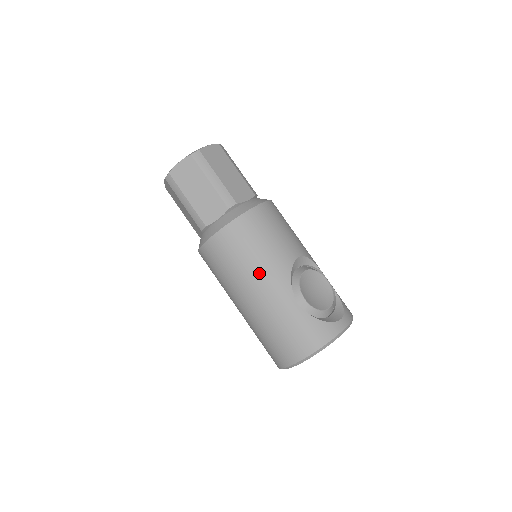
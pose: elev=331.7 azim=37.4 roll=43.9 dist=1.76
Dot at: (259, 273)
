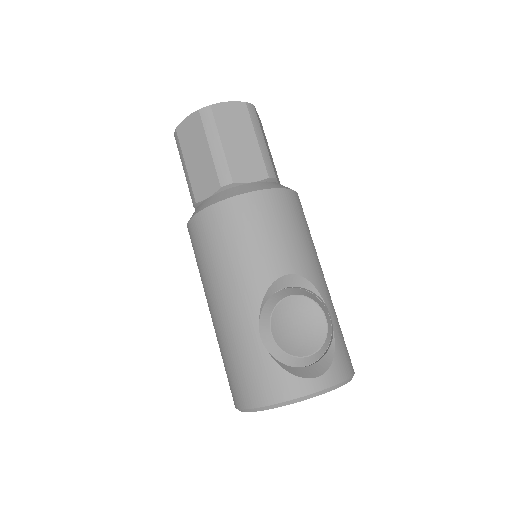
Dot at: (227, 279)
